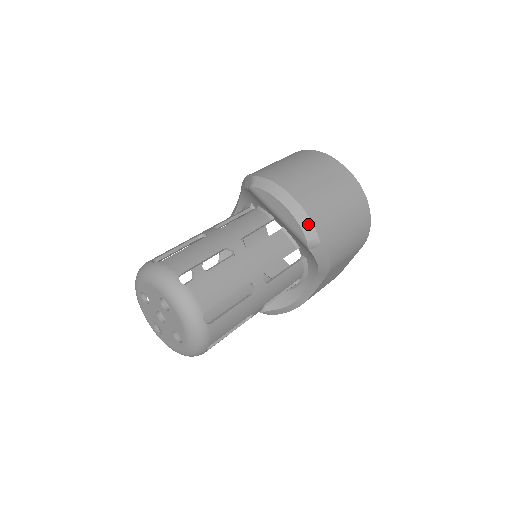
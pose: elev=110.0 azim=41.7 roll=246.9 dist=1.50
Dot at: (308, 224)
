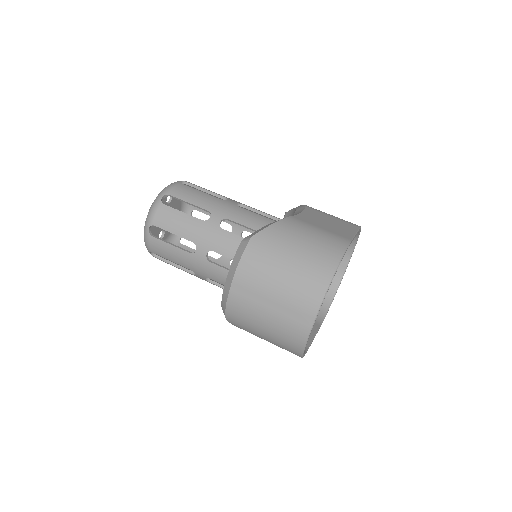
Dot at: (224, 306)
